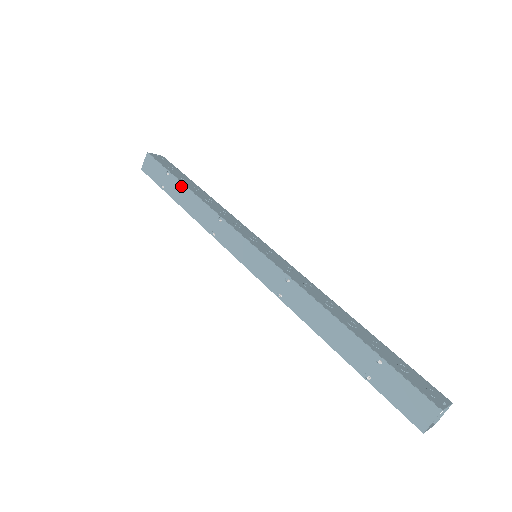
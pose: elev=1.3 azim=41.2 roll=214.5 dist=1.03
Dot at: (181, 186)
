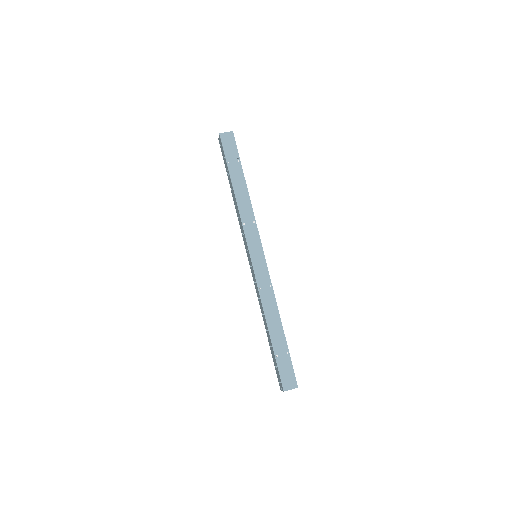
Dot at: (242, 177)
